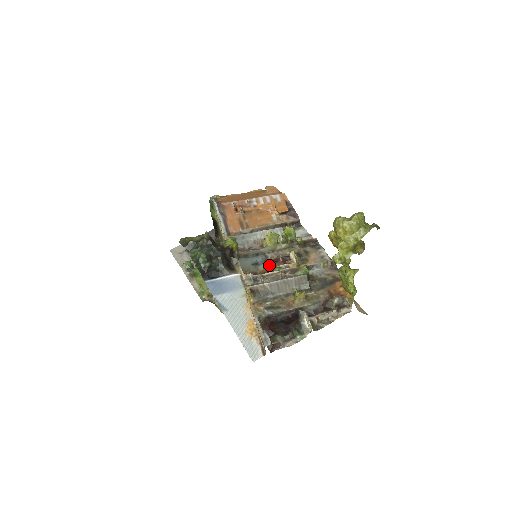
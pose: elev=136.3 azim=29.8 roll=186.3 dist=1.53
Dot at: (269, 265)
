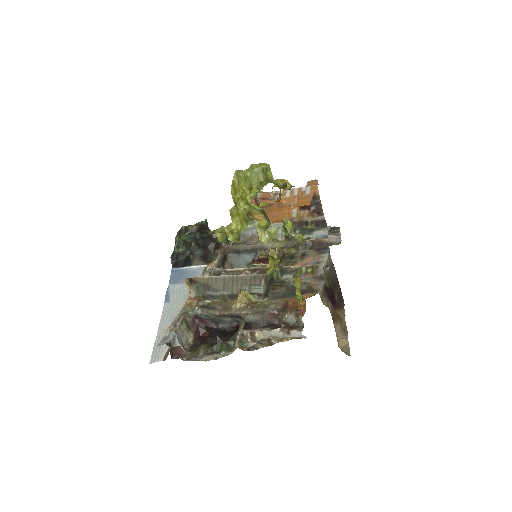
Dot at: (251, 264)
